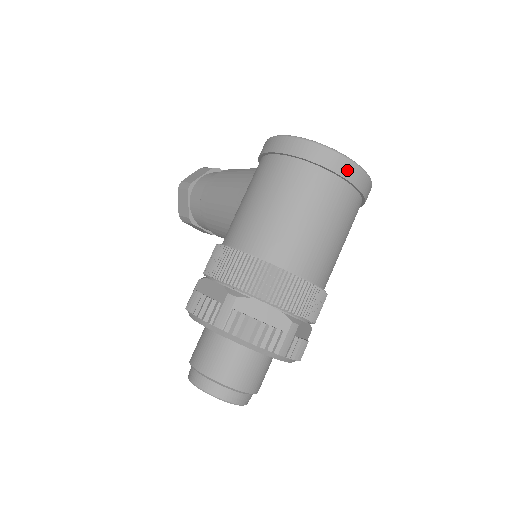
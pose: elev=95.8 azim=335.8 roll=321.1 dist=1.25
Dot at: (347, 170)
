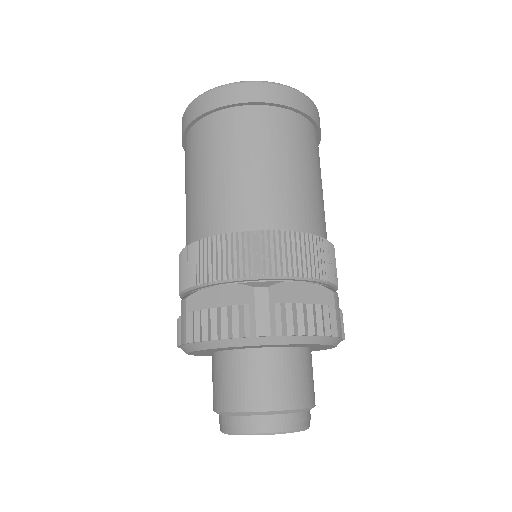
Dot at: (233, 95)
